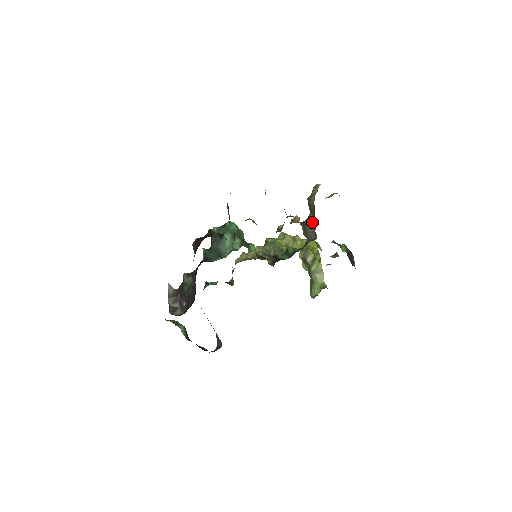
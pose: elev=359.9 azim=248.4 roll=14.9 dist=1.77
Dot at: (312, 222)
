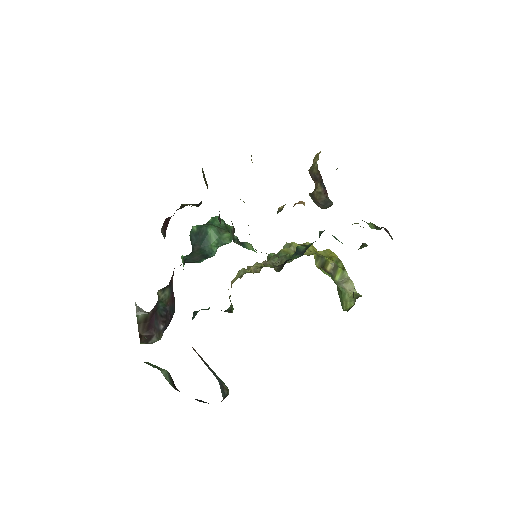
Dot at: (321, 190)
